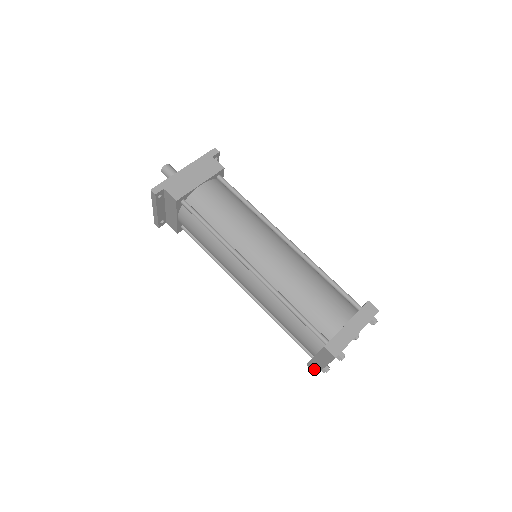
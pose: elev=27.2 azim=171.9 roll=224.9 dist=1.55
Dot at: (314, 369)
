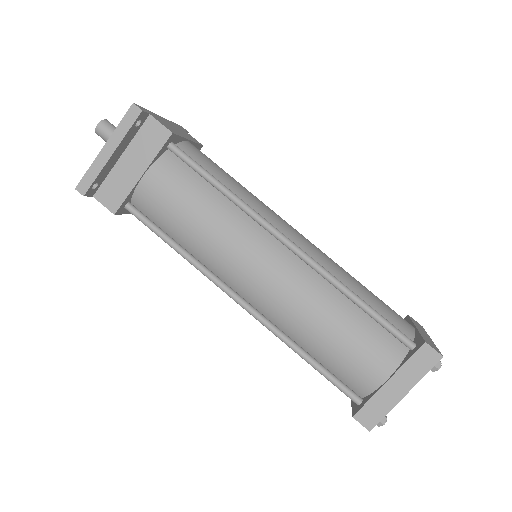
Dot at: (370, 419)
